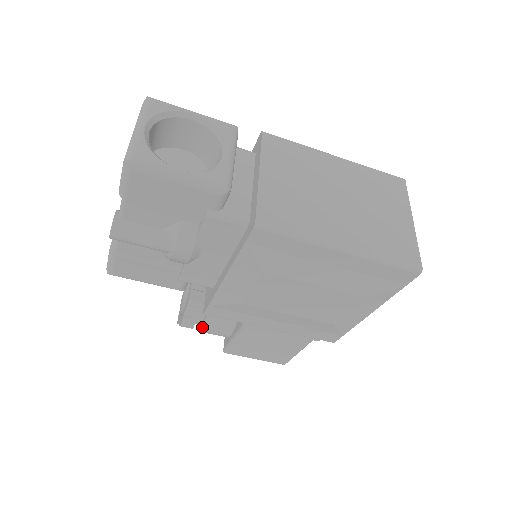
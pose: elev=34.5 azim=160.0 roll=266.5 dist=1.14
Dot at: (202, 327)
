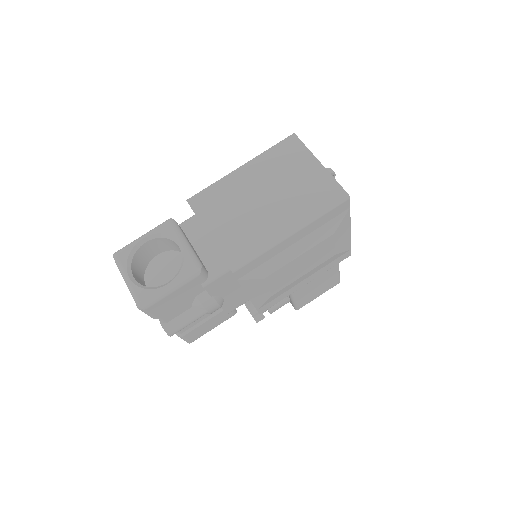
Dot at: (269, 312)
